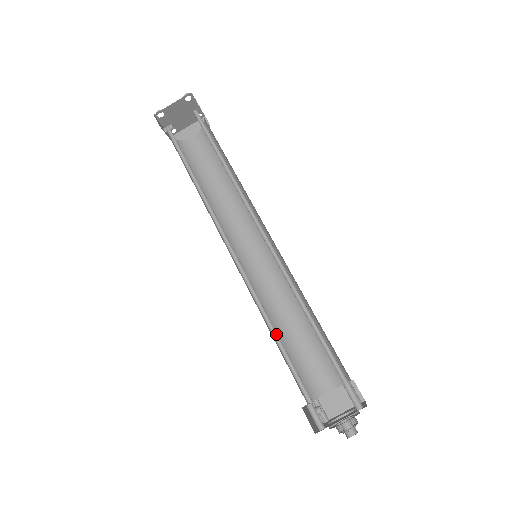
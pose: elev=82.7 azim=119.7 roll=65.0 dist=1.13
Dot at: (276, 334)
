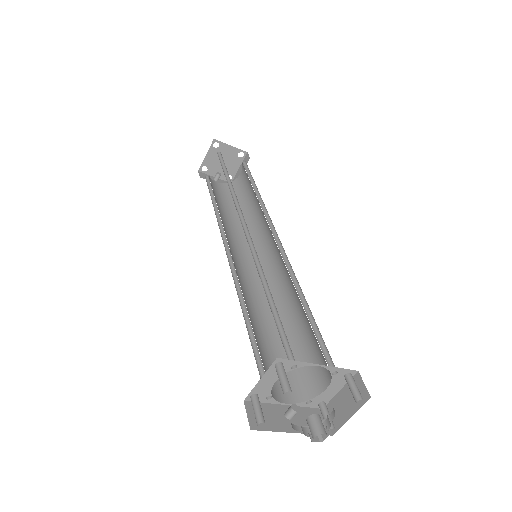
Dot at: occluded
